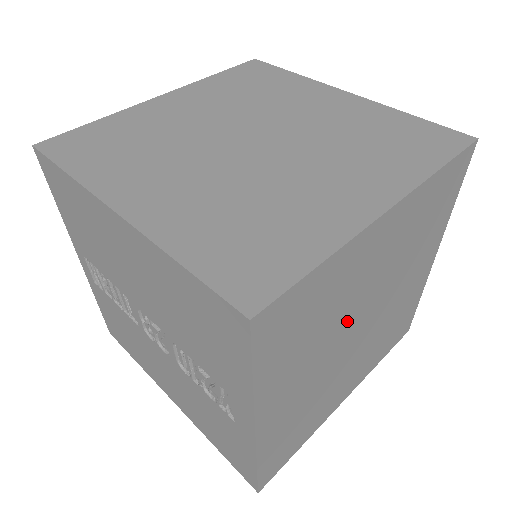
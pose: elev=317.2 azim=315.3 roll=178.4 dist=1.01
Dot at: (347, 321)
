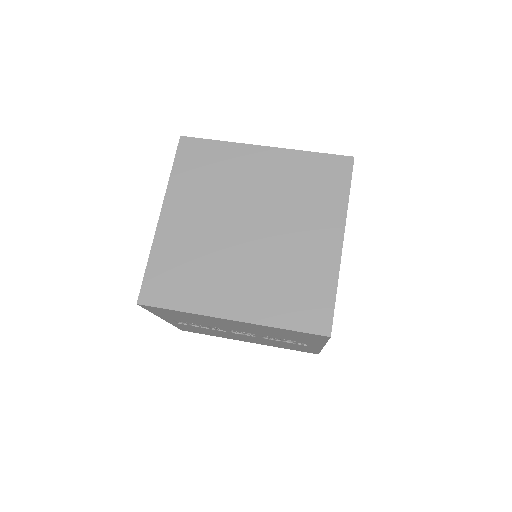
Dot at: occluded
